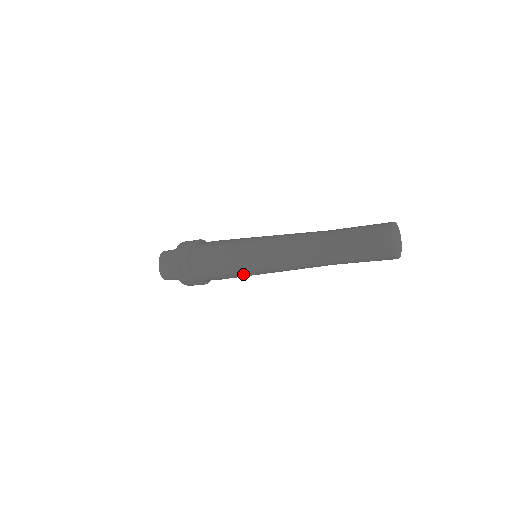
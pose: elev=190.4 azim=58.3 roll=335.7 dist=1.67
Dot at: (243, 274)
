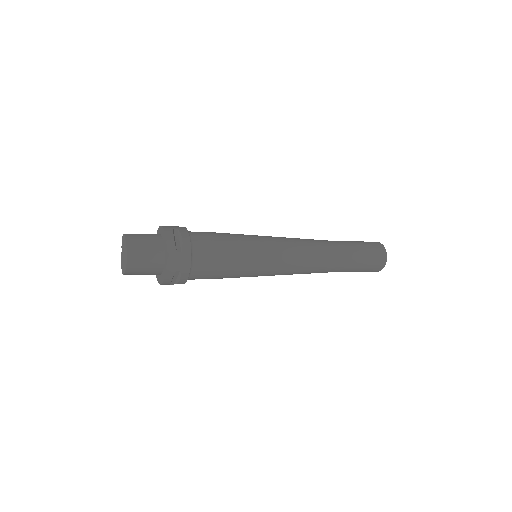
Dot at: (252, 263)
